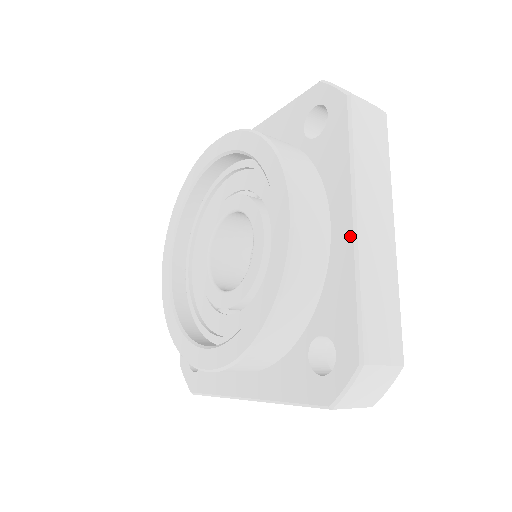
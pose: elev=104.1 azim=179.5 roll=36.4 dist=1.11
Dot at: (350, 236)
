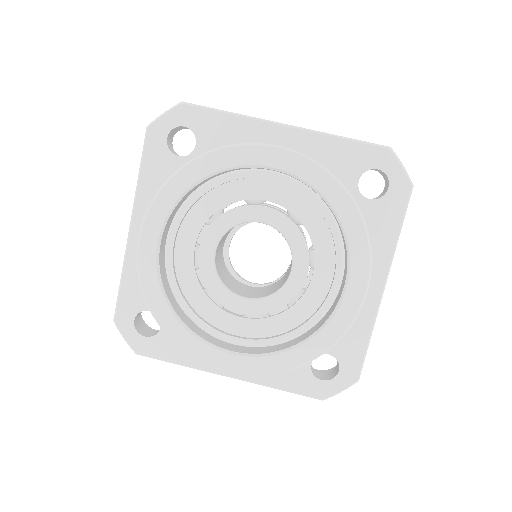
Dot at: (377, 298)
